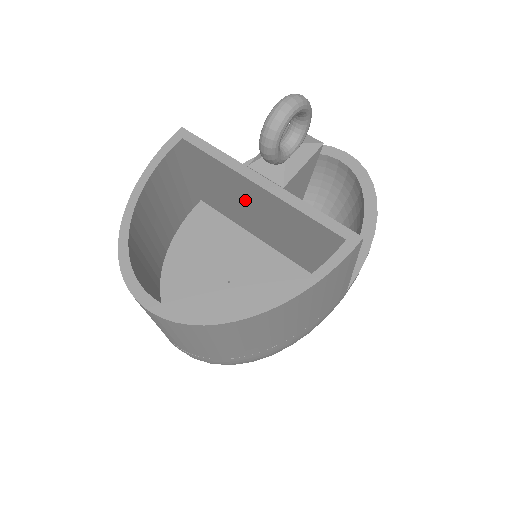
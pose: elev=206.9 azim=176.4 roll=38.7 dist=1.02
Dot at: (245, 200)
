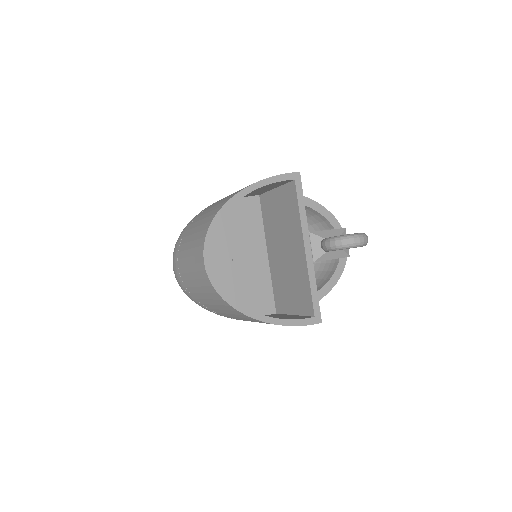
Dot at: (287, 237)
